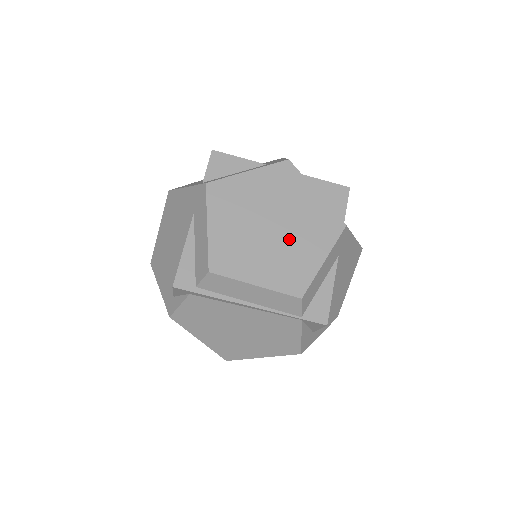
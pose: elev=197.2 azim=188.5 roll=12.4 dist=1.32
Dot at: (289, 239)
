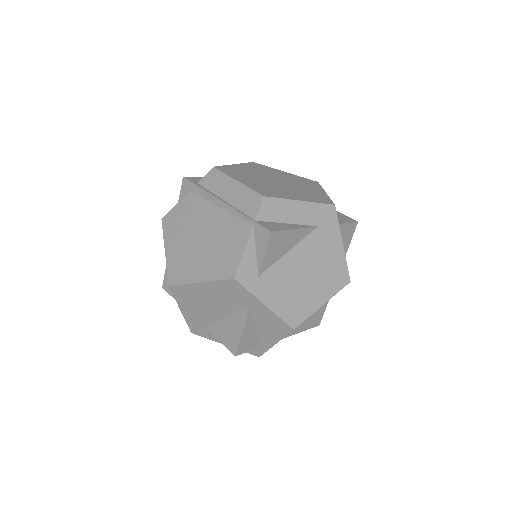
Dot at: (284, 187)
